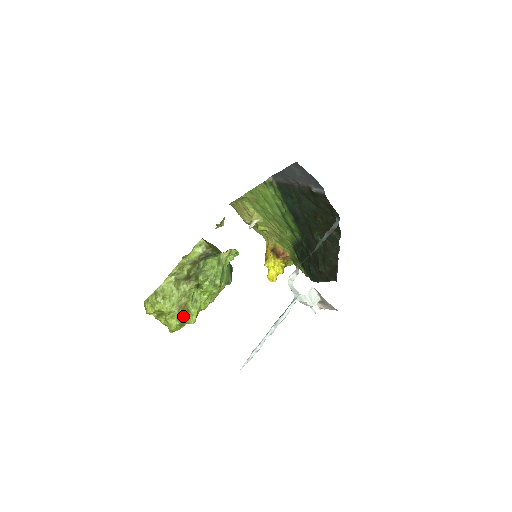
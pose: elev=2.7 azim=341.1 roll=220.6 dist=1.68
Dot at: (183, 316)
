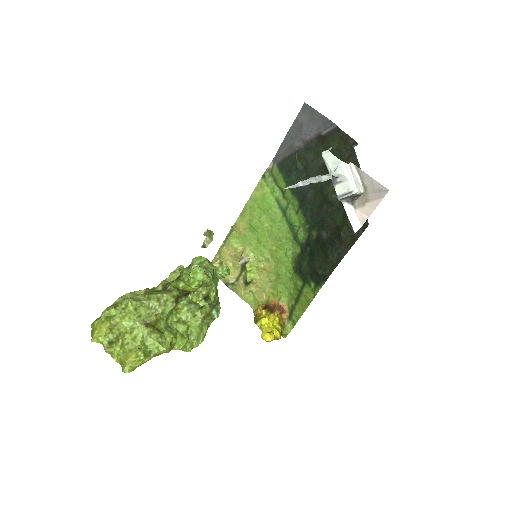
Dot at: (152, 334)
